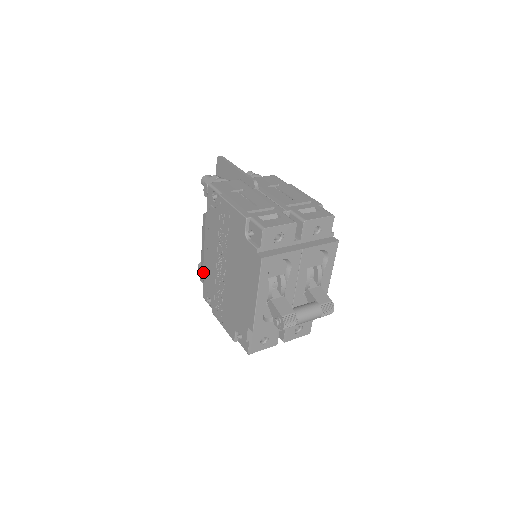
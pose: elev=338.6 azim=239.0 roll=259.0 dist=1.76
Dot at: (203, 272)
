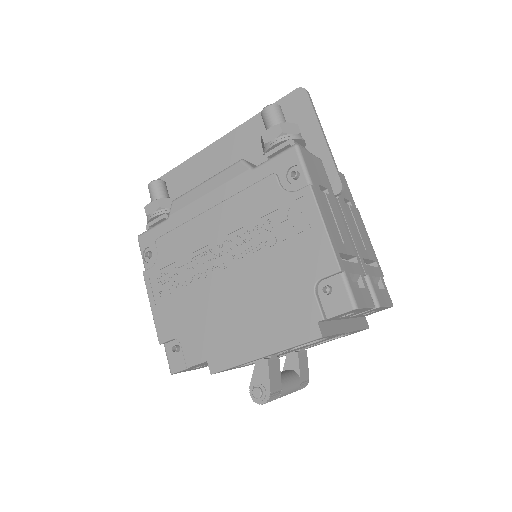
Dot at: (169, 216)
